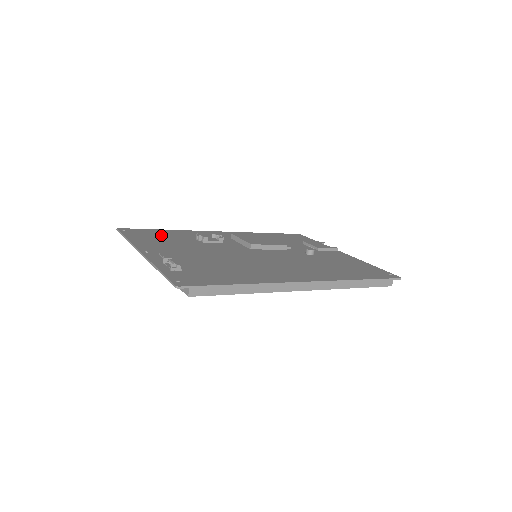
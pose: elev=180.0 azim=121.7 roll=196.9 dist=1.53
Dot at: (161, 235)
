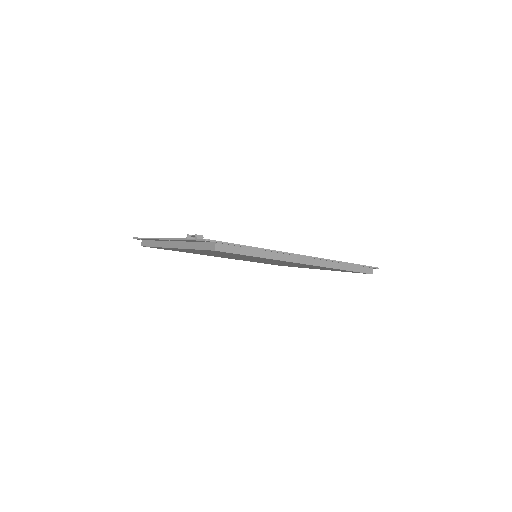
Dot at: occluded
